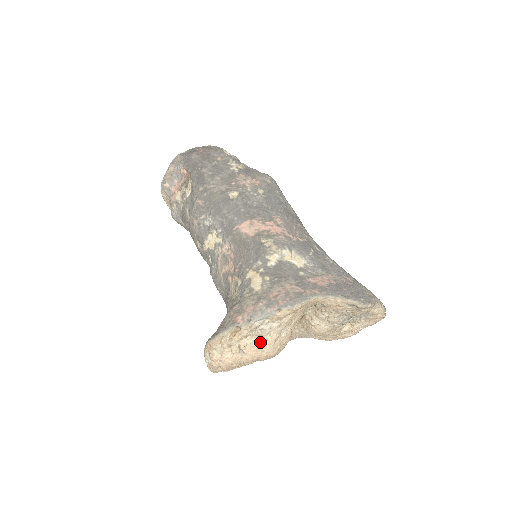
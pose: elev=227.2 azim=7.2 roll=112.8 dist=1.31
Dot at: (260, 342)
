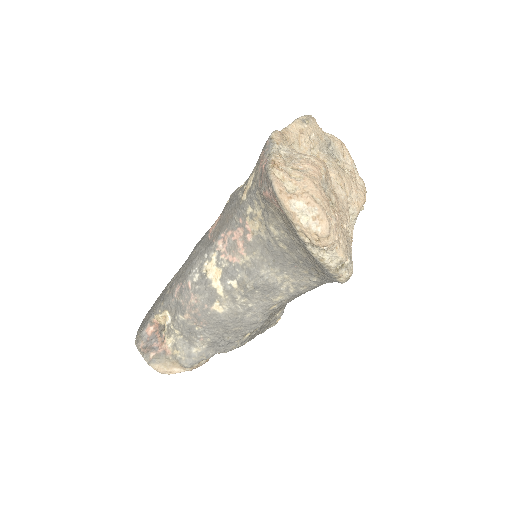
Dot at: (299, 159)
